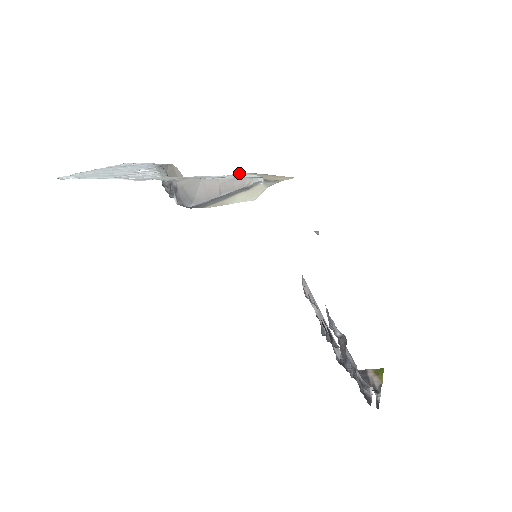
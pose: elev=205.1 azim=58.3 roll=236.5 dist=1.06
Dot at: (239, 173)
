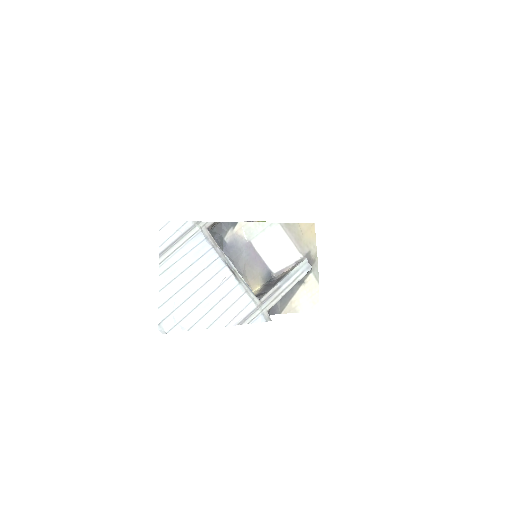
Dot at: (274, 224)
